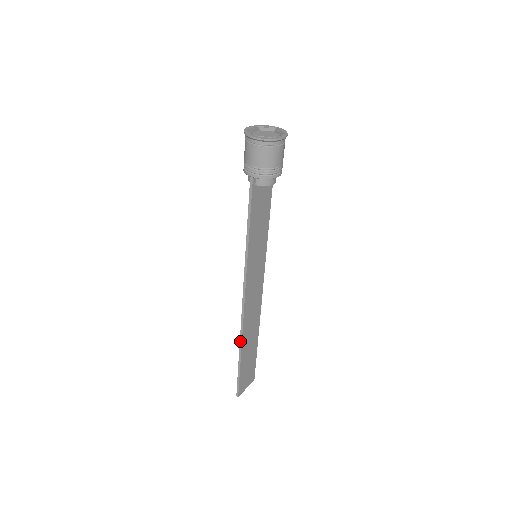
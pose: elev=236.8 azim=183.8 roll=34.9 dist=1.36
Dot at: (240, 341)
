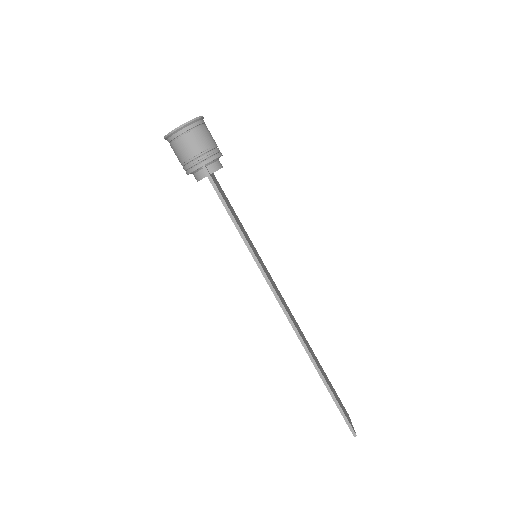
Dot at: (311, 359)
